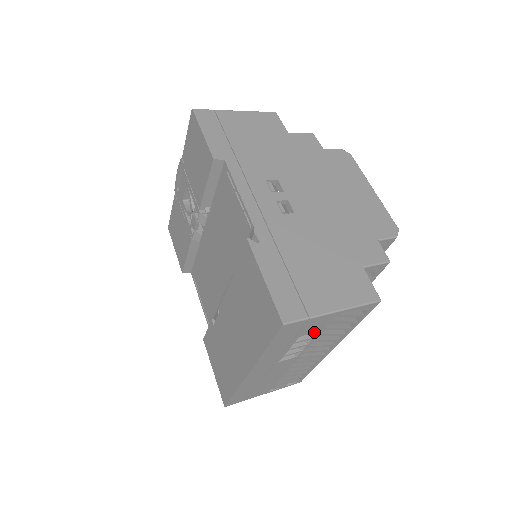
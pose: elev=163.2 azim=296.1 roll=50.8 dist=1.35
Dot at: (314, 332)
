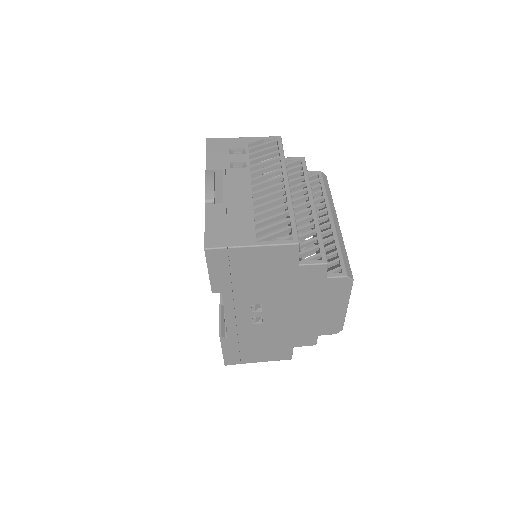
Dot at: occluded
